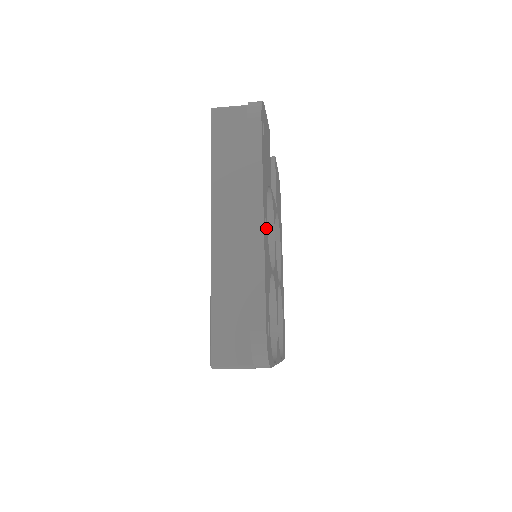
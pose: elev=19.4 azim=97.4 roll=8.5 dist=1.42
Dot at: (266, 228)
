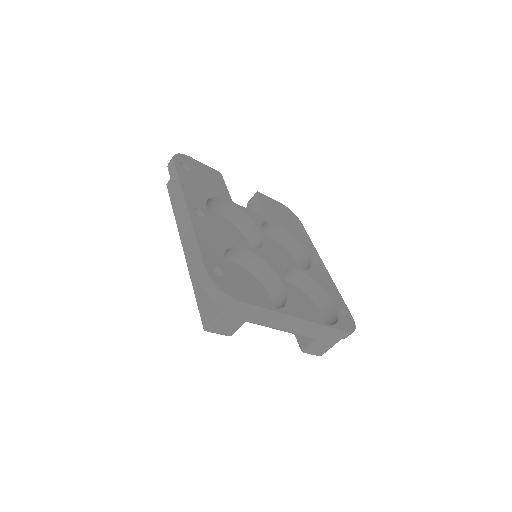
Dot at: (204, 215)
